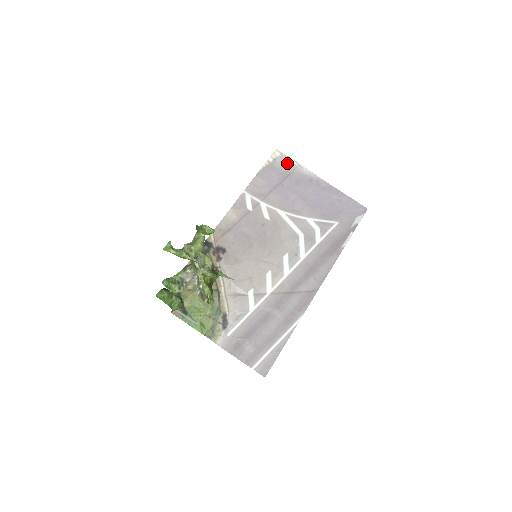
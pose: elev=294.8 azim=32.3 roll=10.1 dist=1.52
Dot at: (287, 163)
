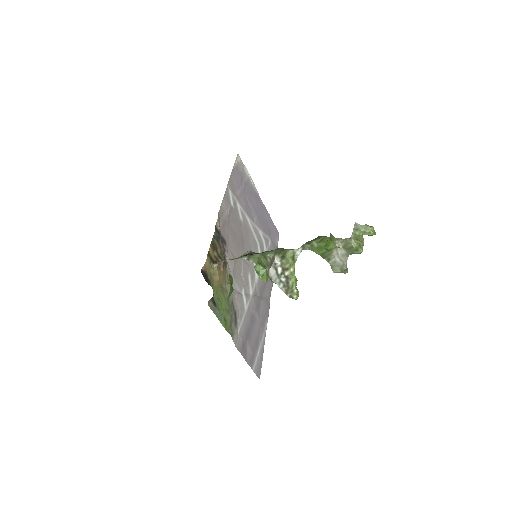
Dot at: (244, 171)
